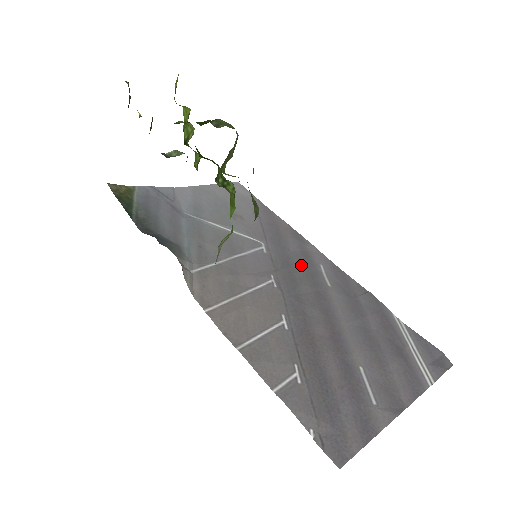
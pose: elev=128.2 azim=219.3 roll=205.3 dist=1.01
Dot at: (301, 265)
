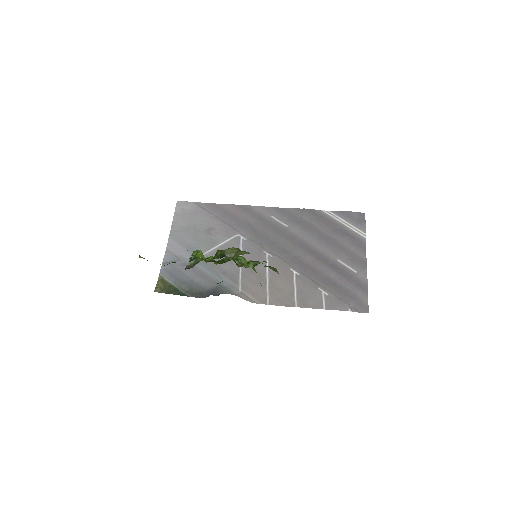
Dot at: (265, 228)
